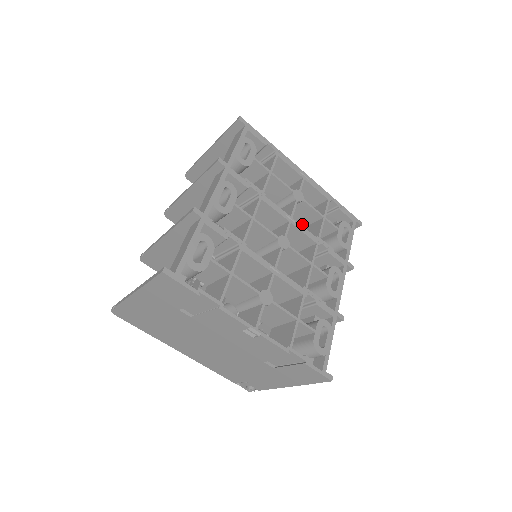
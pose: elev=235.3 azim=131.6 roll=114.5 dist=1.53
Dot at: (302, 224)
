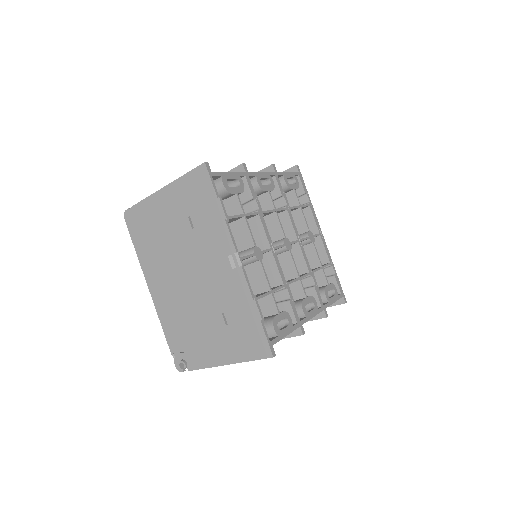
Dot at: occluded
